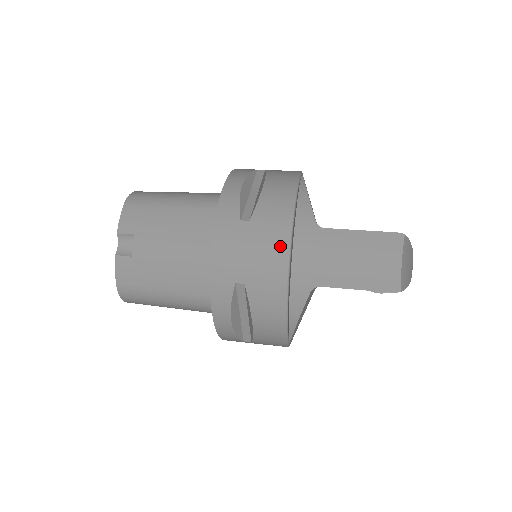
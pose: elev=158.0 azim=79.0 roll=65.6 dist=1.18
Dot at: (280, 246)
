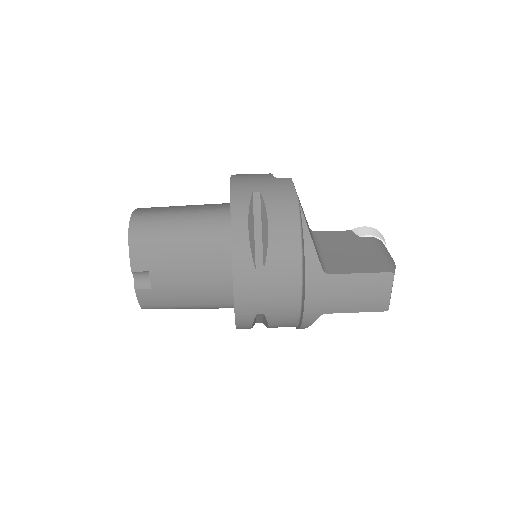
Dot at: (293, 288)
